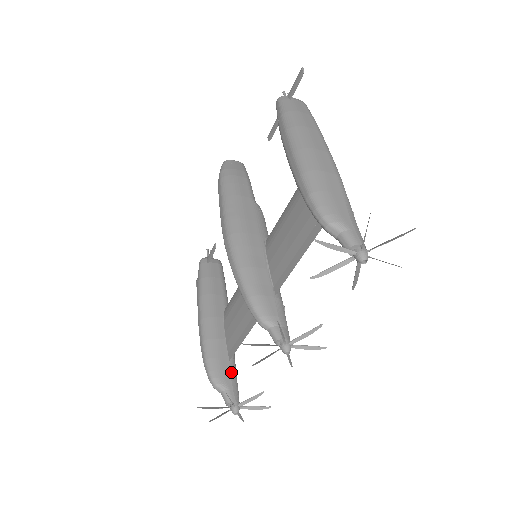
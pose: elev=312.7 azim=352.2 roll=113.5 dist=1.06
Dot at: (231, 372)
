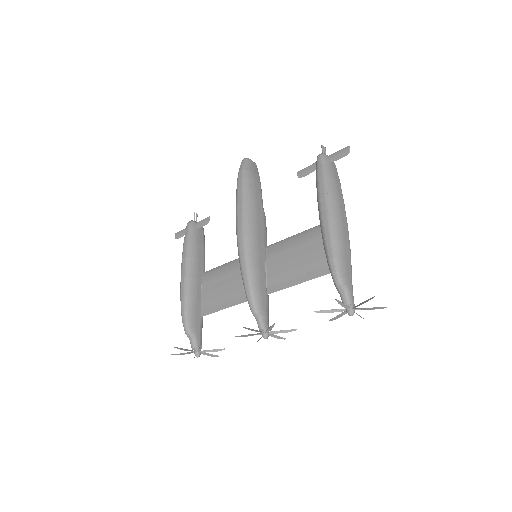
Dot at: (200, 325)
